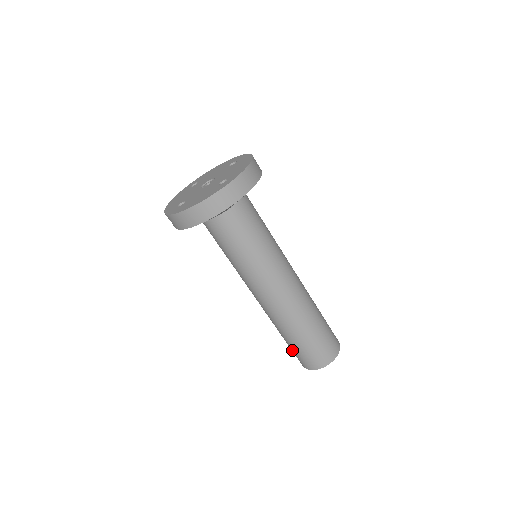
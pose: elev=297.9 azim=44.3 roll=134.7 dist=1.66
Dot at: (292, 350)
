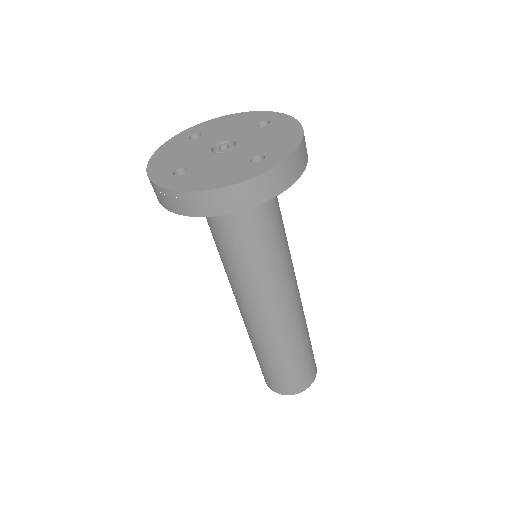
Dot at: (262, 368)
